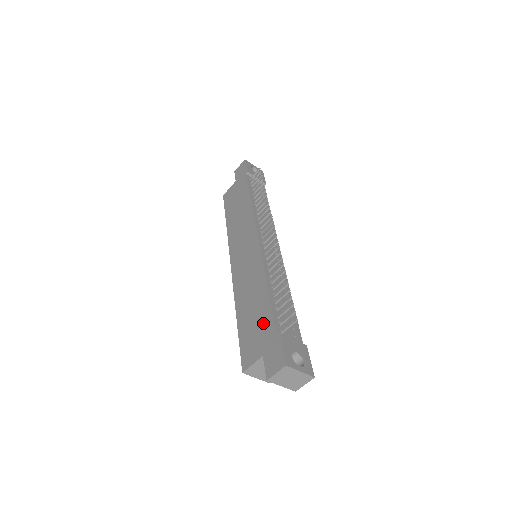
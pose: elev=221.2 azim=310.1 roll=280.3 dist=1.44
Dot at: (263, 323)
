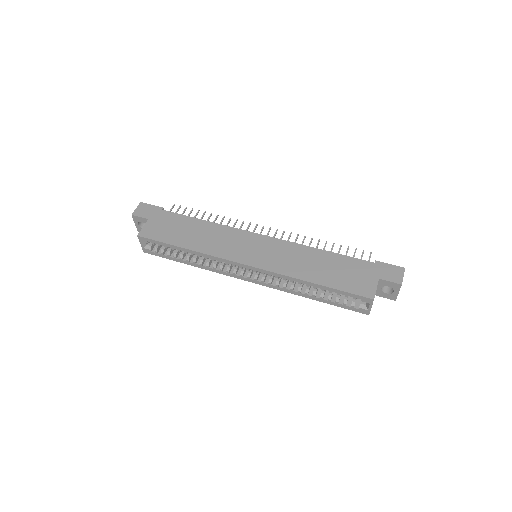
Dot at: (352, 266)
